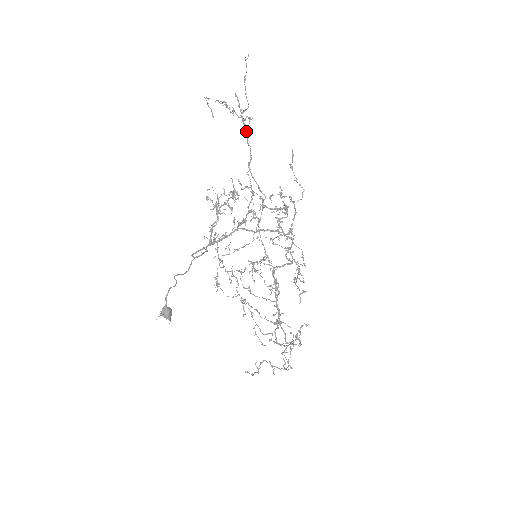
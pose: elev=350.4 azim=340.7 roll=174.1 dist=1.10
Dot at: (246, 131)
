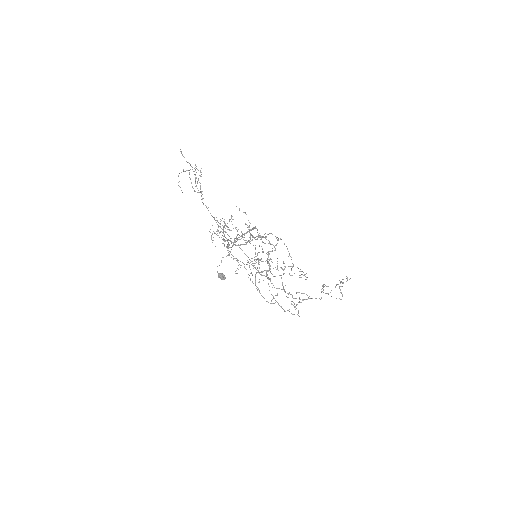
Dot at: occluded
